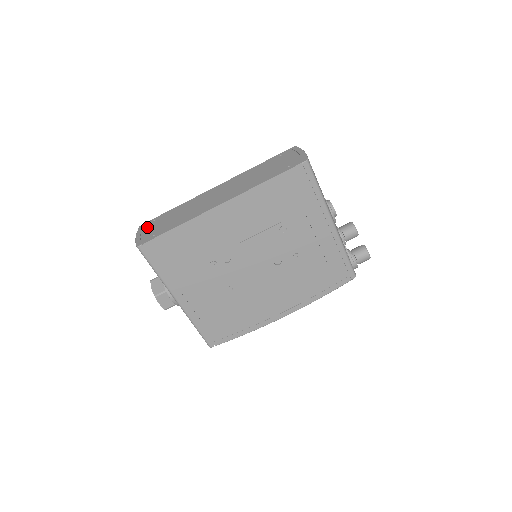
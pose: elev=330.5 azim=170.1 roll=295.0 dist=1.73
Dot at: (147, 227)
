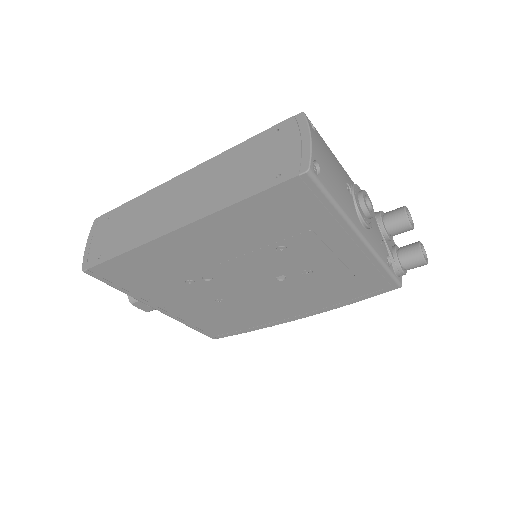
Dot at: (99, 229)
